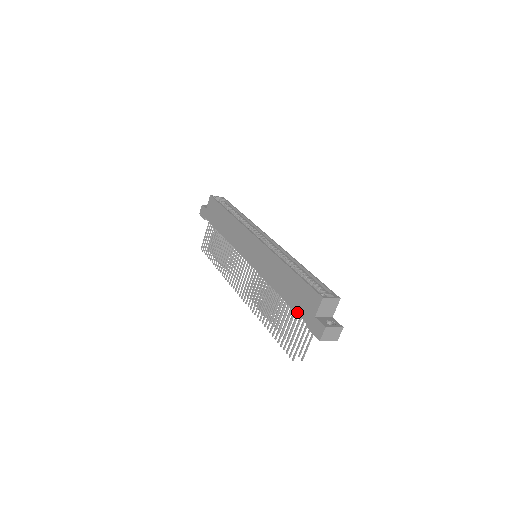
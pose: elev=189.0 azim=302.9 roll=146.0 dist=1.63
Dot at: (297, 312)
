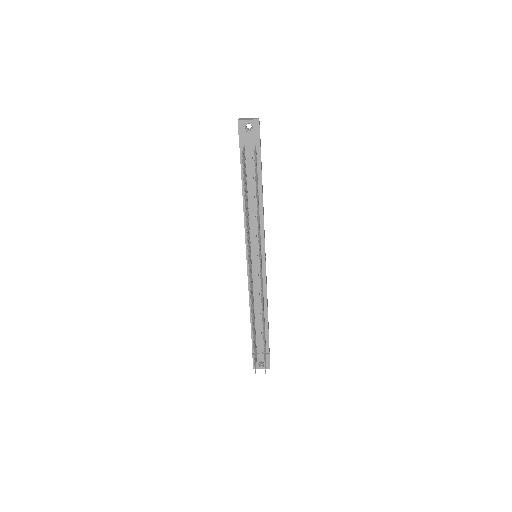
Dot at: (240, 160)
